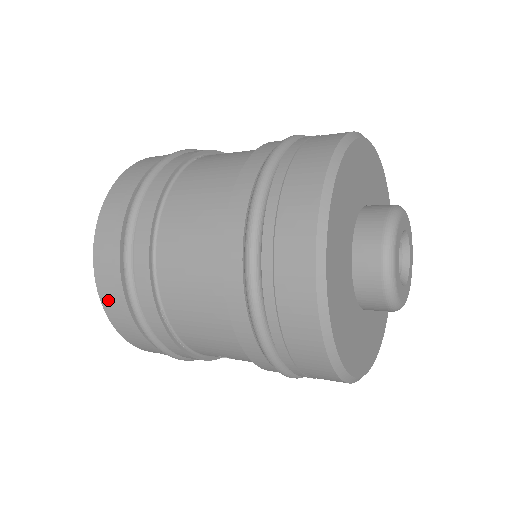
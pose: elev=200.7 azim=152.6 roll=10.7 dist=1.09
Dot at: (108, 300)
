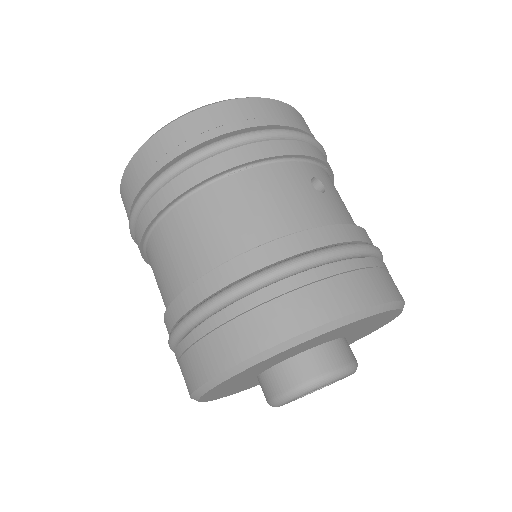
Dot at: occluded
